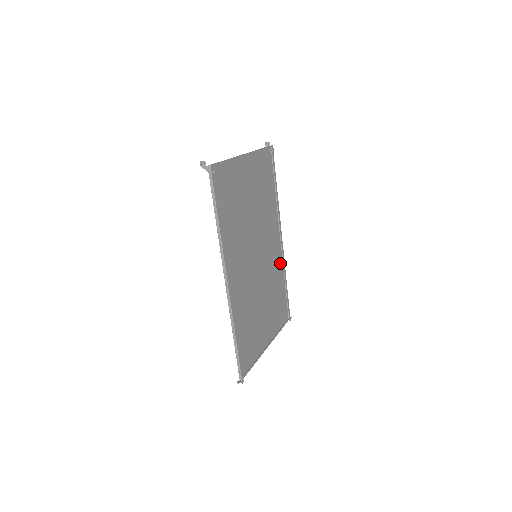
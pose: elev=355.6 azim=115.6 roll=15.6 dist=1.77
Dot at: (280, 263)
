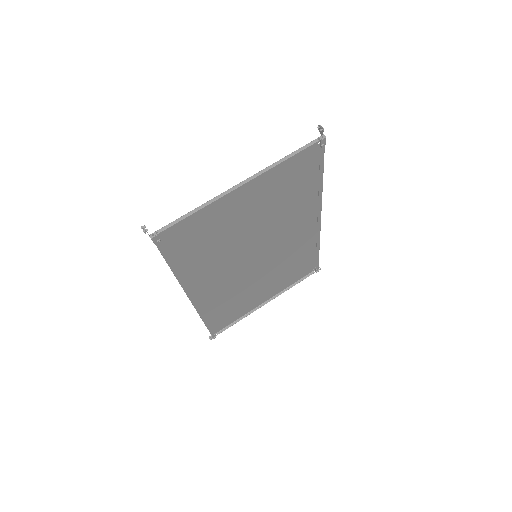
Dot at: (312, 237)
